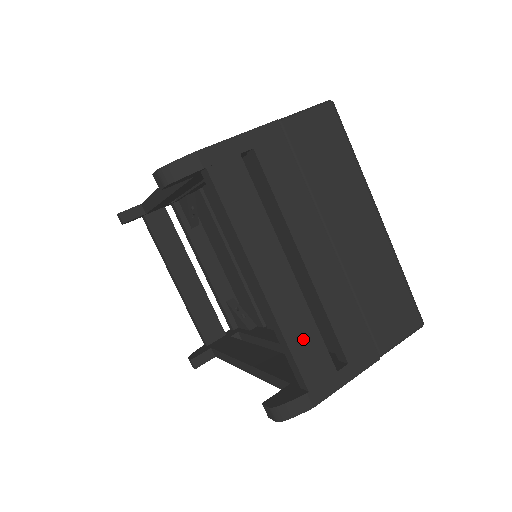
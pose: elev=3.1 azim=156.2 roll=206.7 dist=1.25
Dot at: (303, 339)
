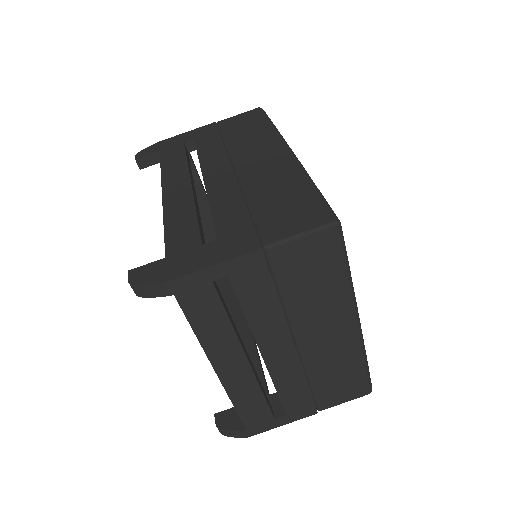
Dot at: (249, 403)
